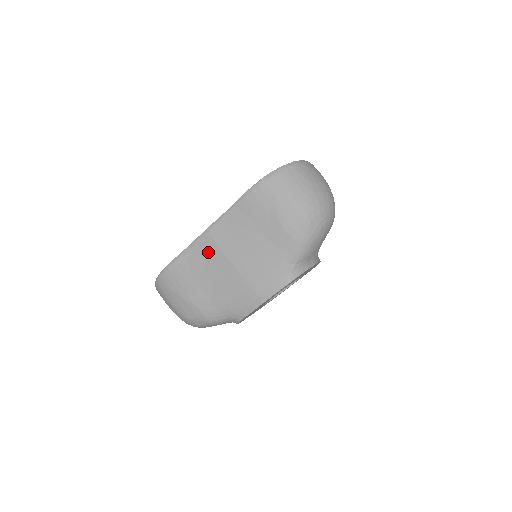
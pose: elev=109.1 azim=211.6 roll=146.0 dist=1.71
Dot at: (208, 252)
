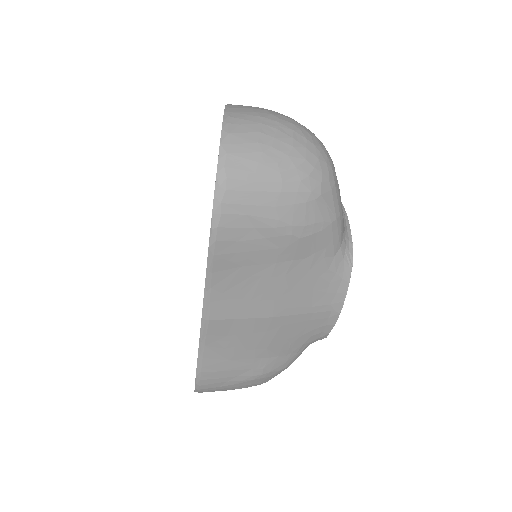
Dot at: (229, 333)
